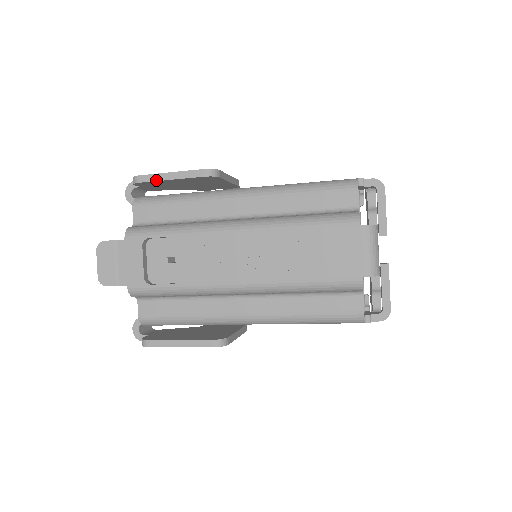
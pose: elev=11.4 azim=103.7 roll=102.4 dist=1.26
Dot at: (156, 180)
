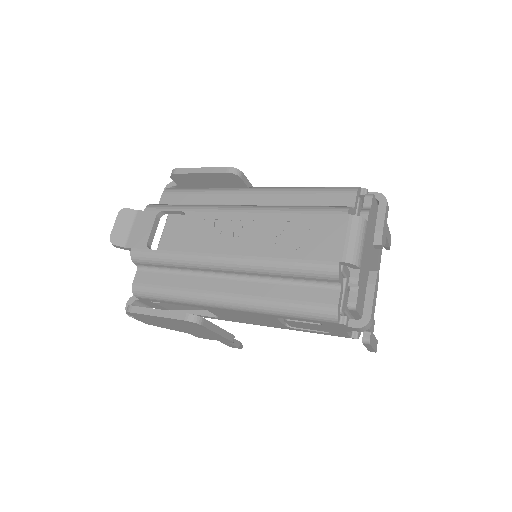
Dot at: (188, 173)
